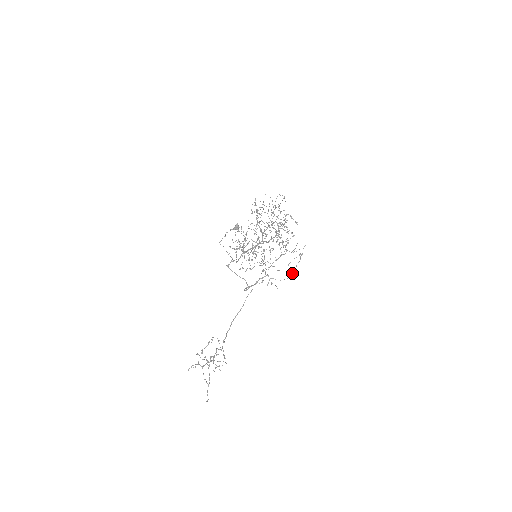
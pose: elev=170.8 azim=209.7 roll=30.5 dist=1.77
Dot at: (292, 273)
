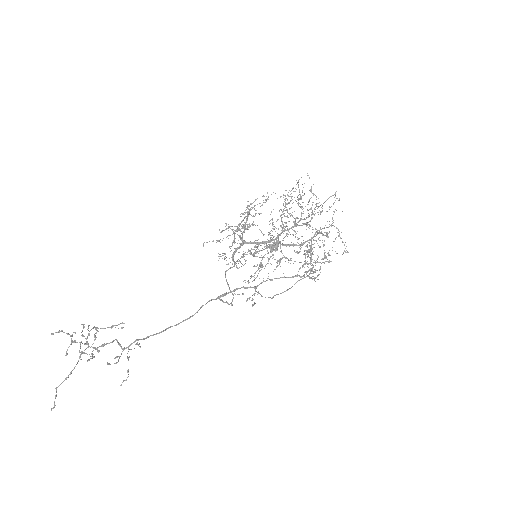
Dot at: occluded
